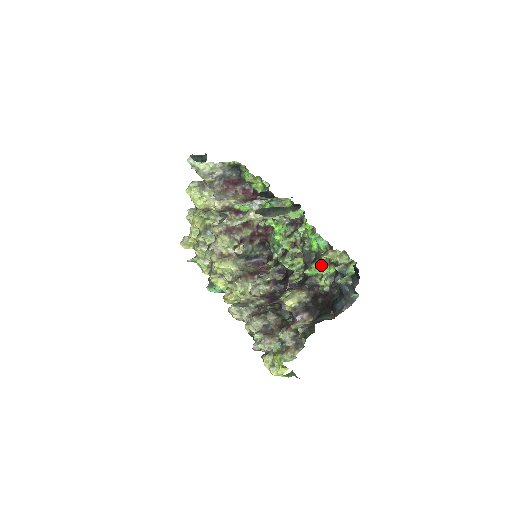
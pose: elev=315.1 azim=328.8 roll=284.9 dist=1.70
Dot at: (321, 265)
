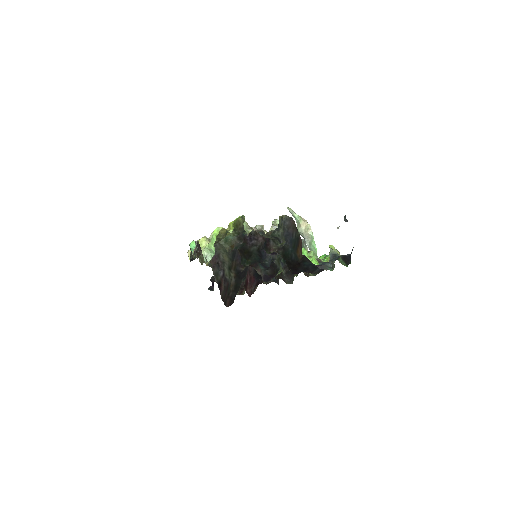
Dot at: (316, 259)
